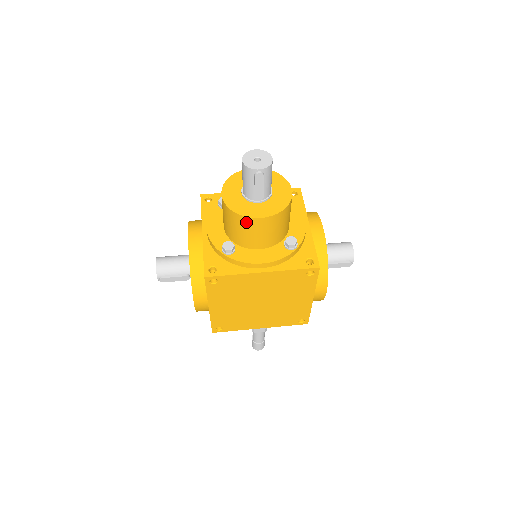
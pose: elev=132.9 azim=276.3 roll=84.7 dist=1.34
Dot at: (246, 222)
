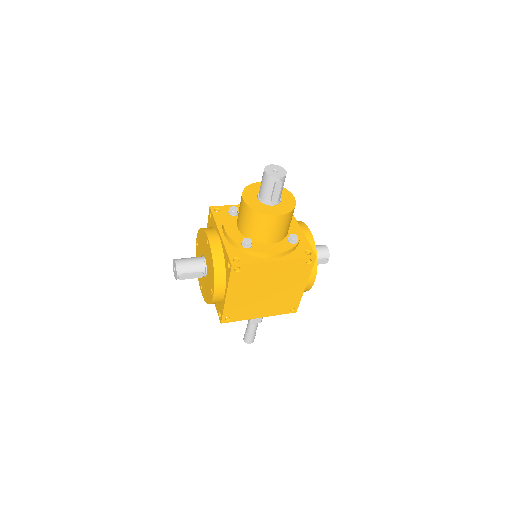
Dot at: (266, 219)
